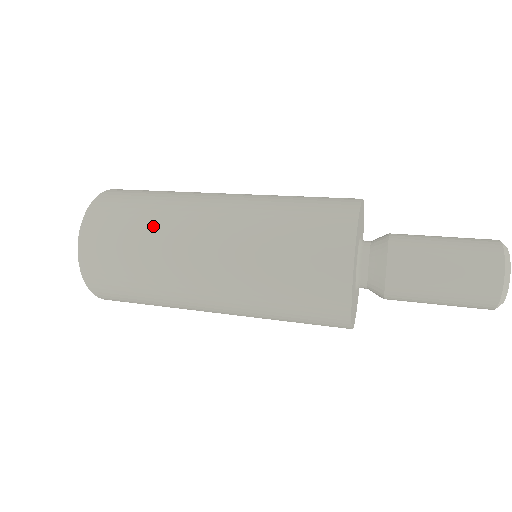
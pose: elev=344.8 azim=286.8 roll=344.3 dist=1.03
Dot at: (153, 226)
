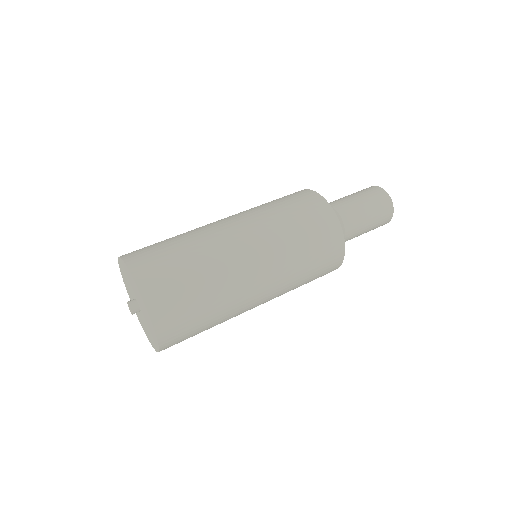
Dot at: (221, 310)
